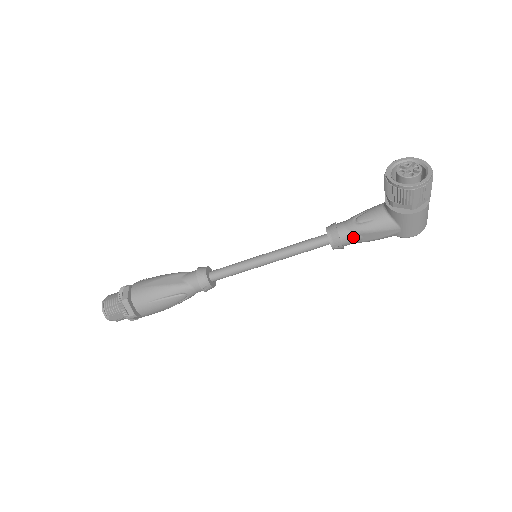
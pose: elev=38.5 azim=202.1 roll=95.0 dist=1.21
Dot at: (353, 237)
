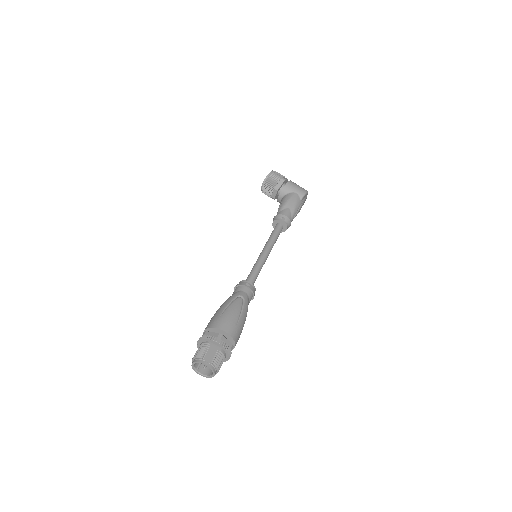
Dot at: (284, 211)
